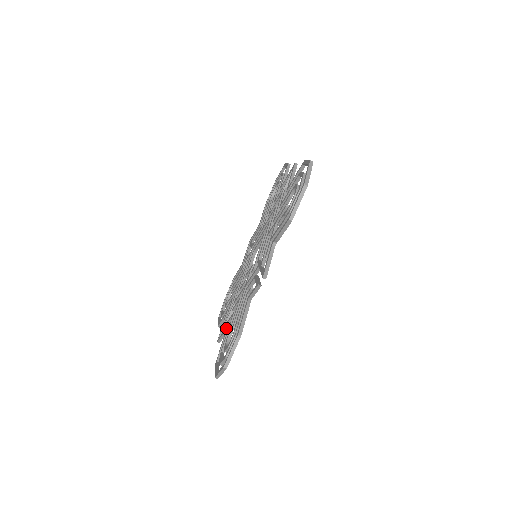
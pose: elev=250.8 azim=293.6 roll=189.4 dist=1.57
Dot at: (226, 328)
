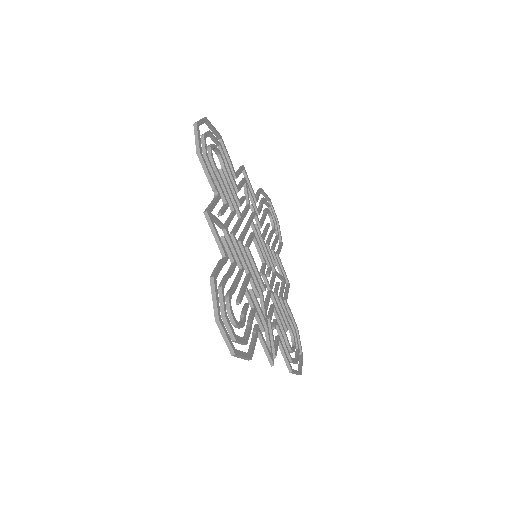
Dot at: occluded
